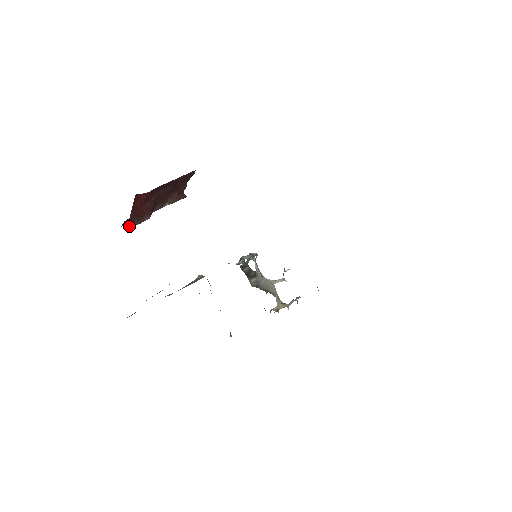
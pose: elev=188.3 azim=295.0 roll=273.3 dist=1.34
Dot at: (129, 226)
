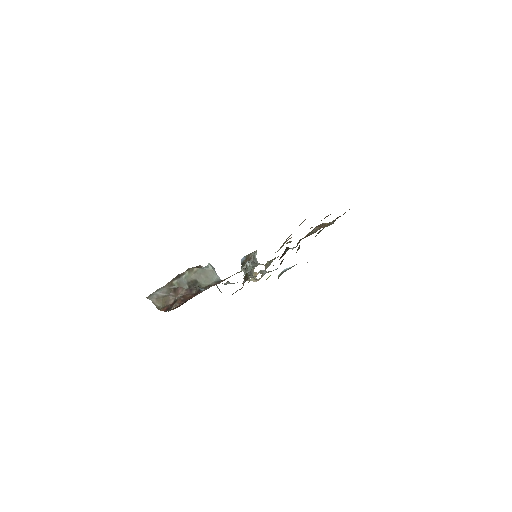
Dot at: occluded
